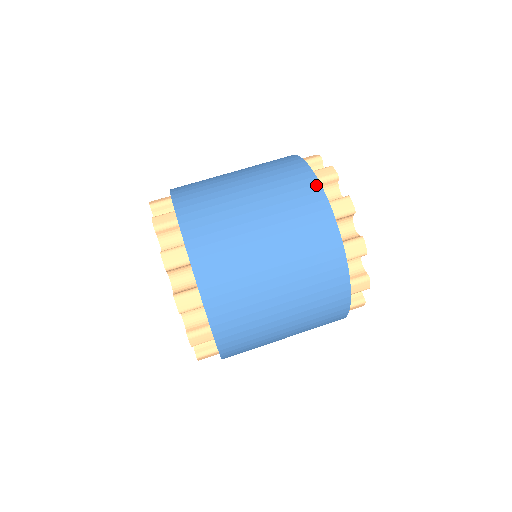
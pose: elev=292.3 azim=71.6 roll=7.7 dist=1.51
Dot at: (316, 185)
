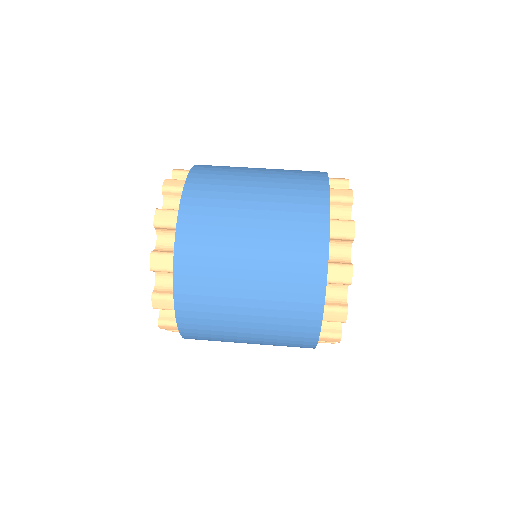
Dot at: (324, 244)
